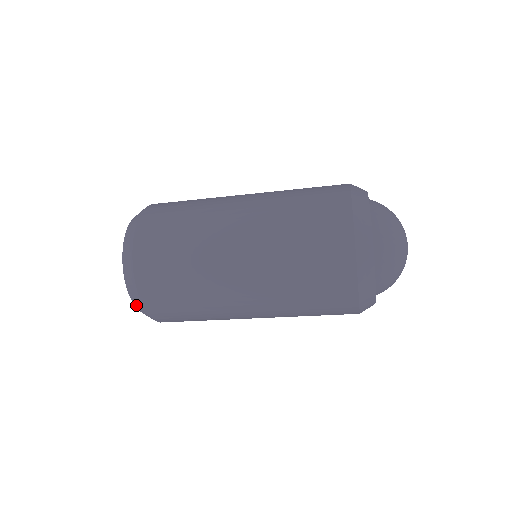
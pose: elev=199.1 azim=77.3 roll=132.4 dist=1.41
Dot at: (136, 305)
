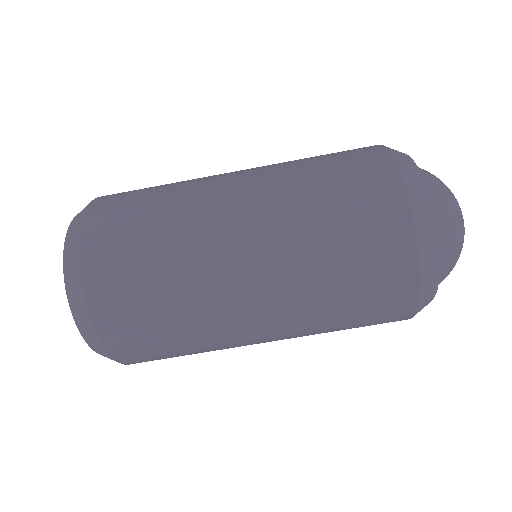
Dot at: (71, 299)
